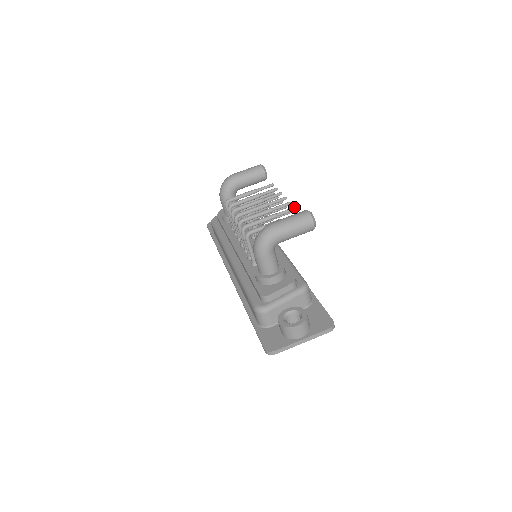
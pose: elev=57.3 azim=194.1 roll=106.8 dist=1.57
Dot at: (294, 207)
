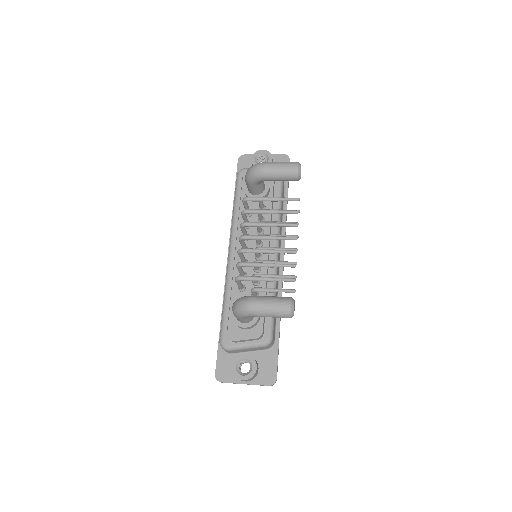
Dot at: (294, 265)
